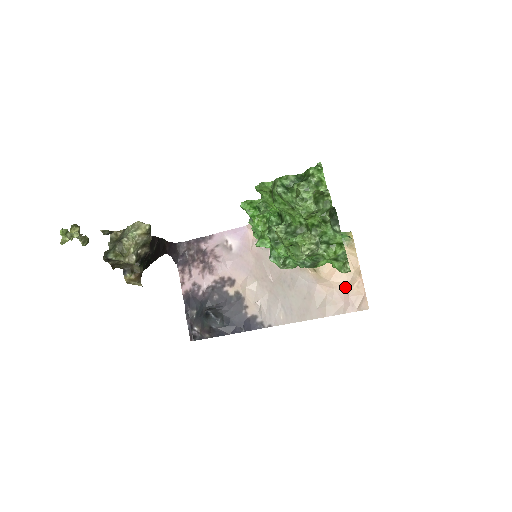
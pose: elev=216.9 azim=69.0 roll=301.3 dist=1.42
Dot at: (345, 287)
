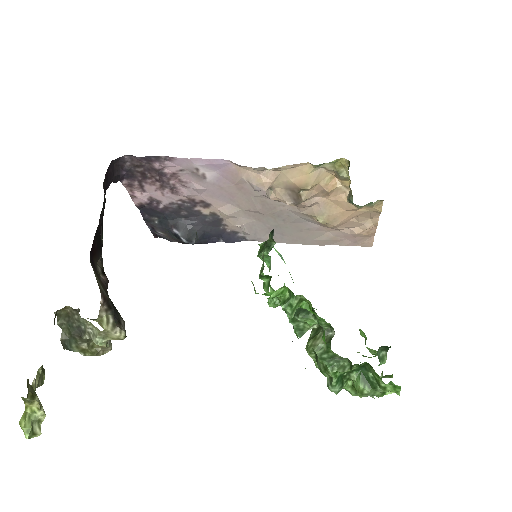
Dot at: (353, 231)
